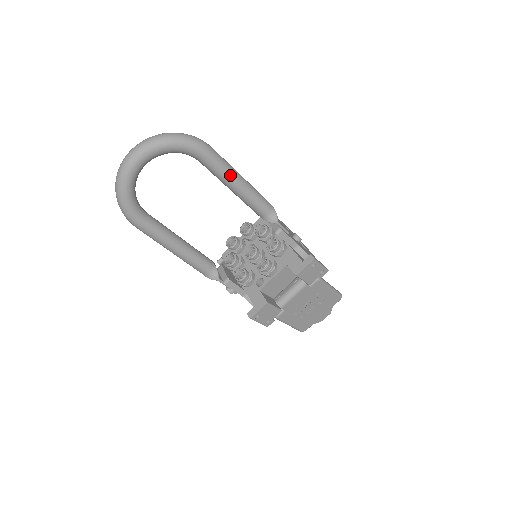
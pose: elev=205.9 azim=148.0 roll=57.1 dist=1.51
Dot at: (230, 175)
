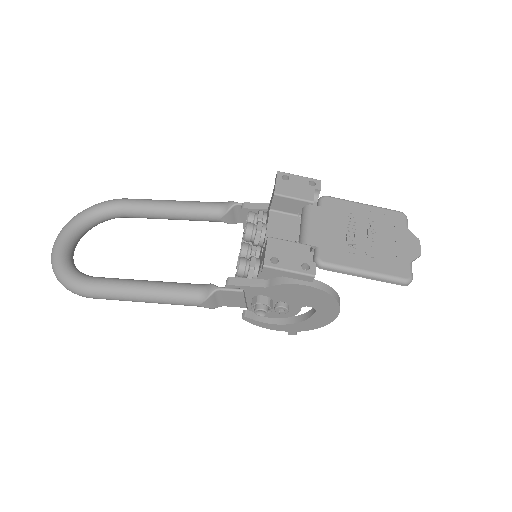
Dot at: (155, 201)
